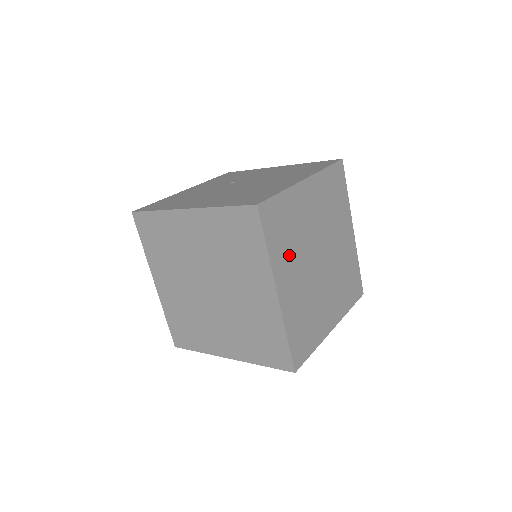
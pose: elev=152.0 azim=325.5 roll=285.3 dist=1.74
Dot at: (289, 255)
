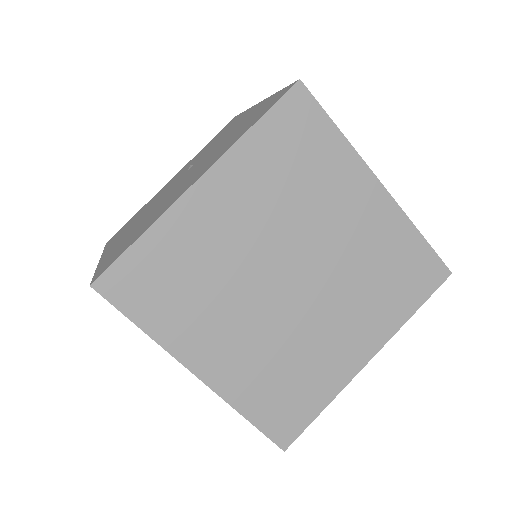
Dot at: (202, 314)
